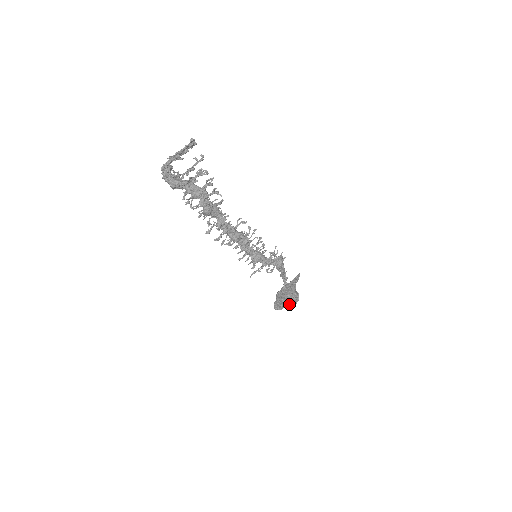
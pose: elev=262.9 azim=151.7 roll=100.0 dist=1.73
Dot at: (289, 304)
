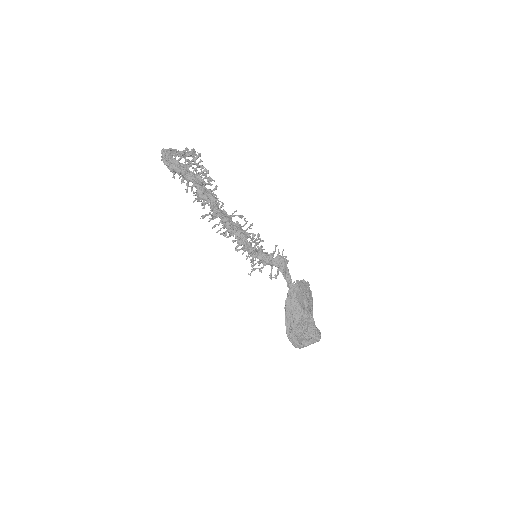
Dot at: (308, 342)
